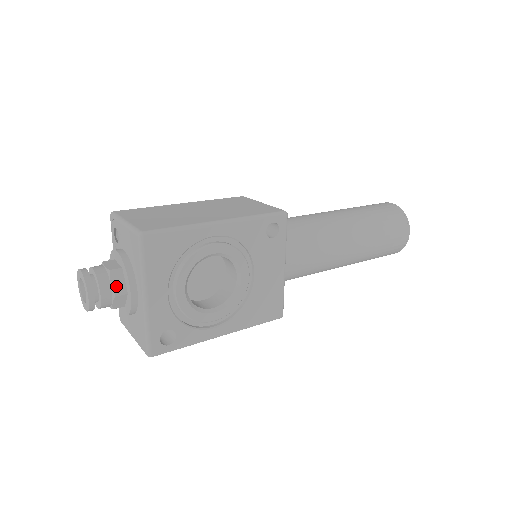
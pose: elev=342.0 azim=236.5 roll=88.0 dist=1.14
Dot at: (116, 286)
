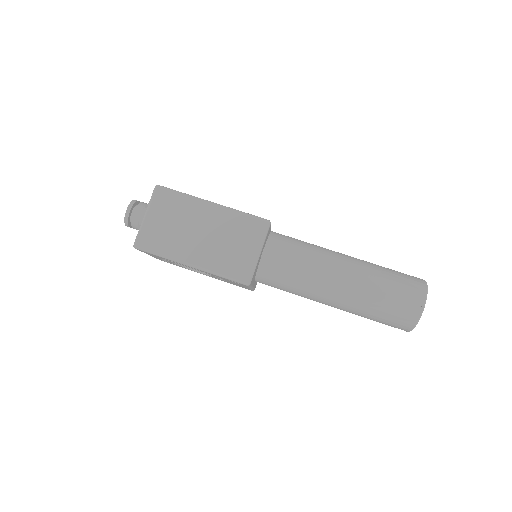
Dot at: occluded
